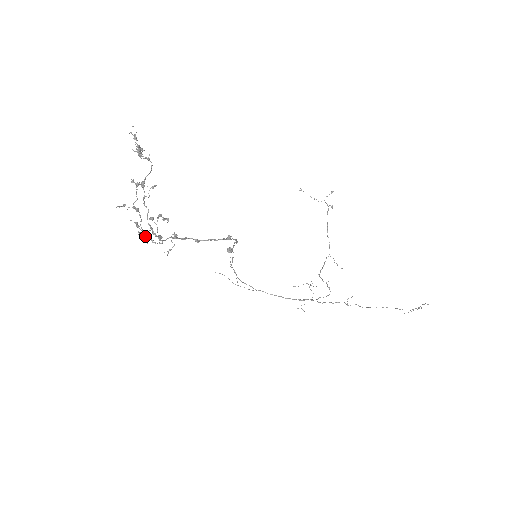
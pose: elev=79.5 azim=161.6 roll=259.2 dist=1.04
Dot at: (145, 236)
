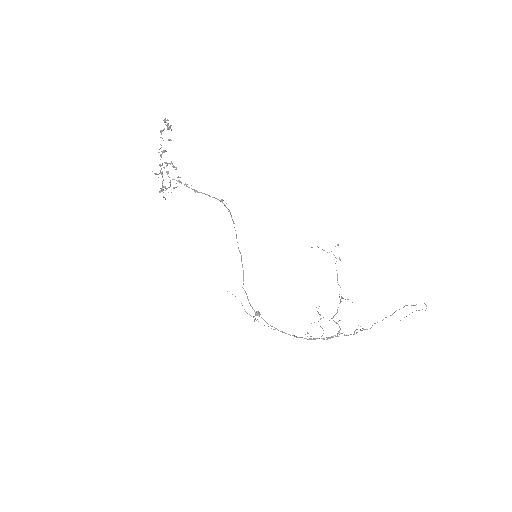
Dot at: (163, 189)
